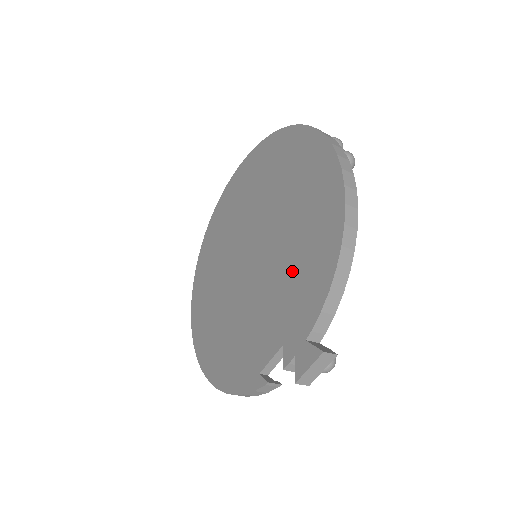
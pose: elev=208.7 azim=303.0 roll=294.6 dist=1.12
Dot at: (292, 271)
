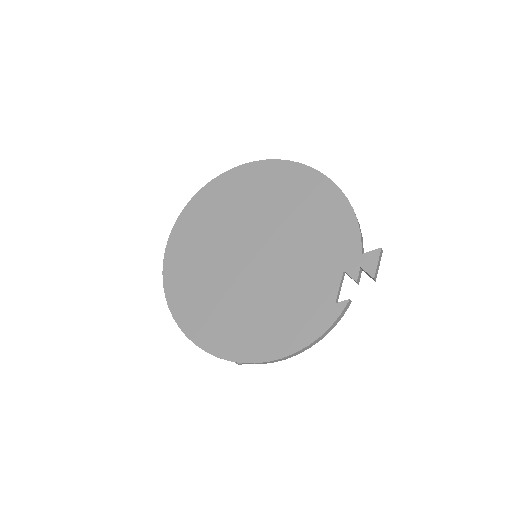
Dot at: (314, 233)
